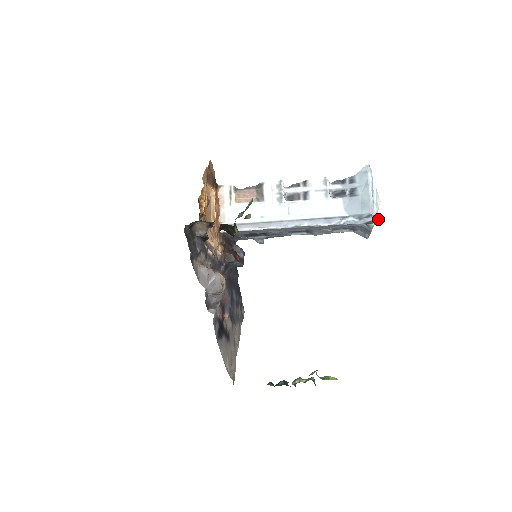
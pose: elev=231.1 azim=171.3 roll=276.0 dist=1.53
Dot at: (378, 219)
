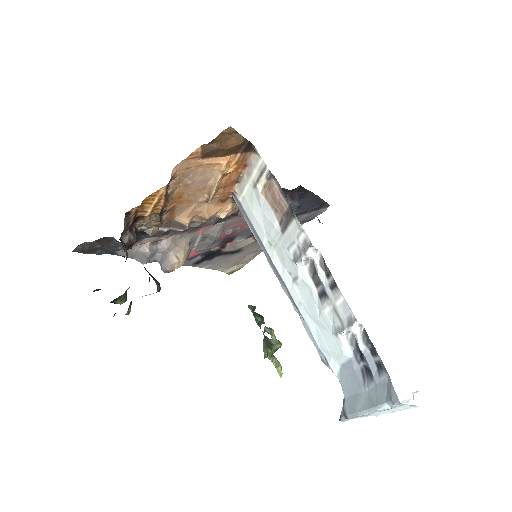
Dot at: occluded
